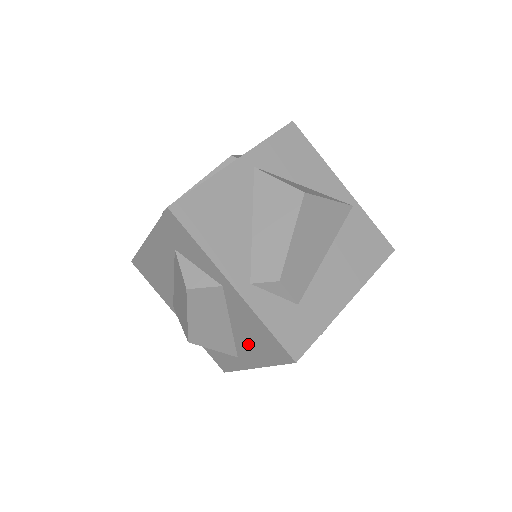
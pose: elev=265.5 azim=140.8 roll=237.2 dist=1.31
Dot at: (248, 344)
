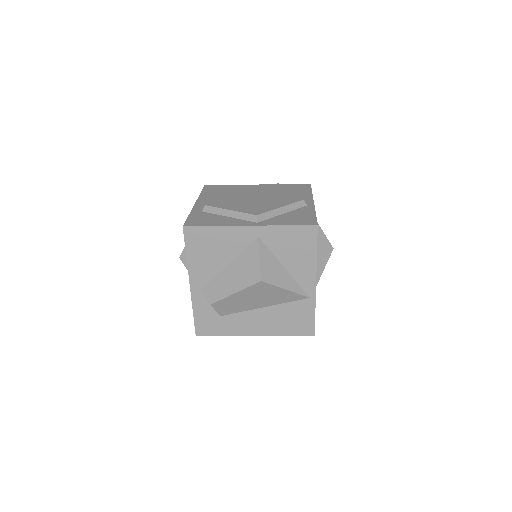
Dot at: occluded
